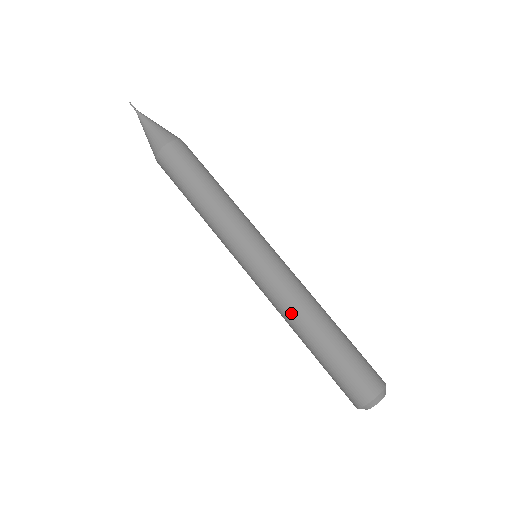
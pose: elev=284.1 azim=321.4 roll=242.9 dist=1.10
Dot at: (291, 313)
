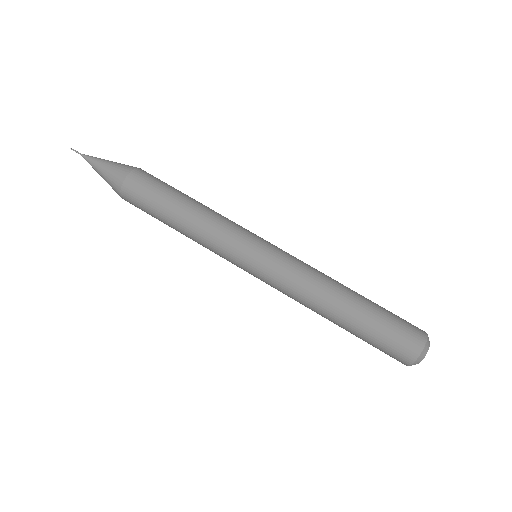
Dot at: (310, 302)
